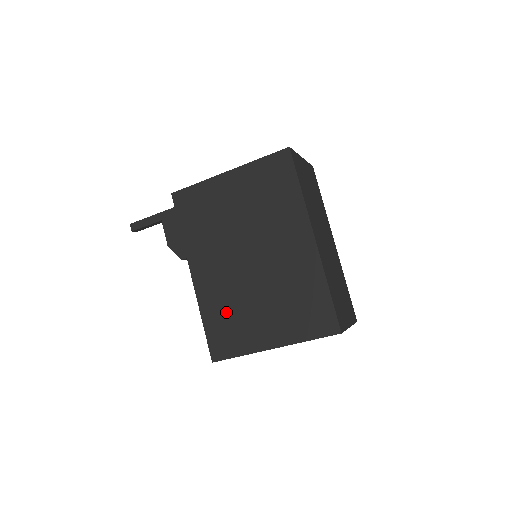
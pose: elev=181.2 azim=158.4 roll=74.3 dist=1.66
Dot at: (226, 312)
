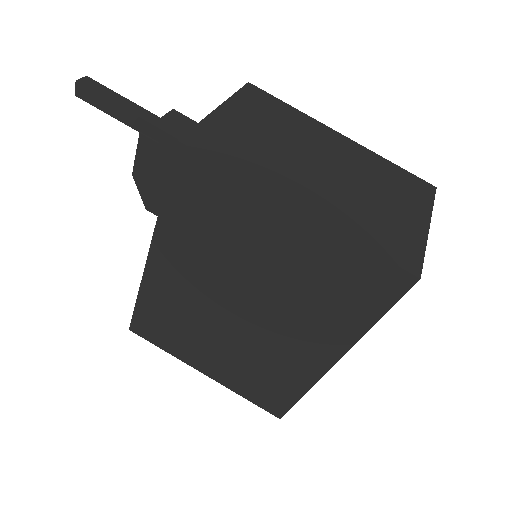
Dot at: (172, 317)
